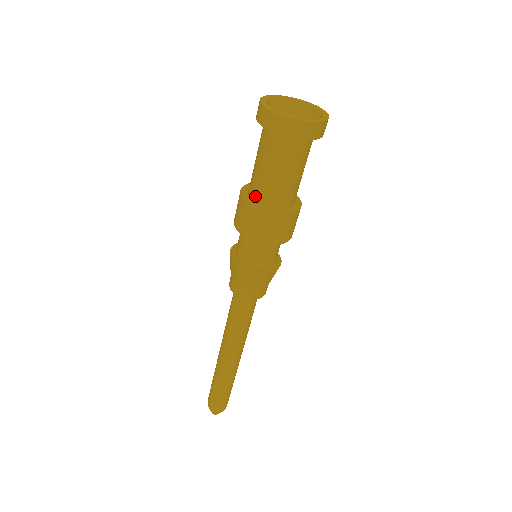
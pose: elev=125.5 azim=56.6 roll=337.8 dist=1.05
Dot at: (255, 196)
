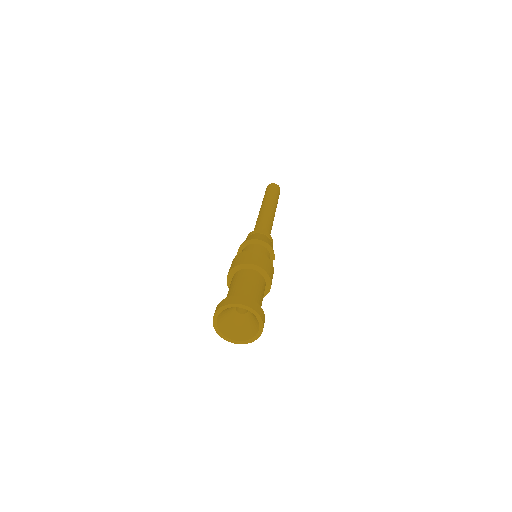
Dot at: occluded
